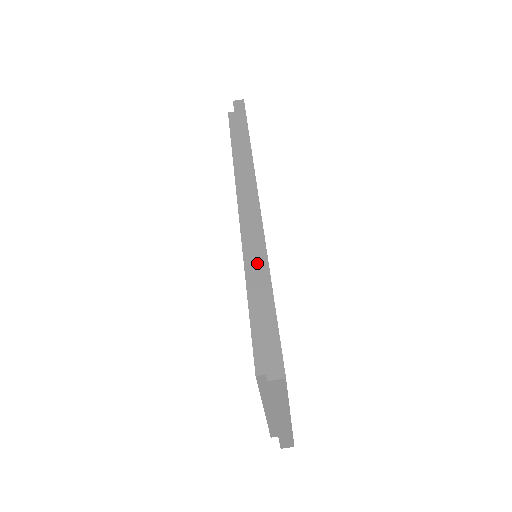
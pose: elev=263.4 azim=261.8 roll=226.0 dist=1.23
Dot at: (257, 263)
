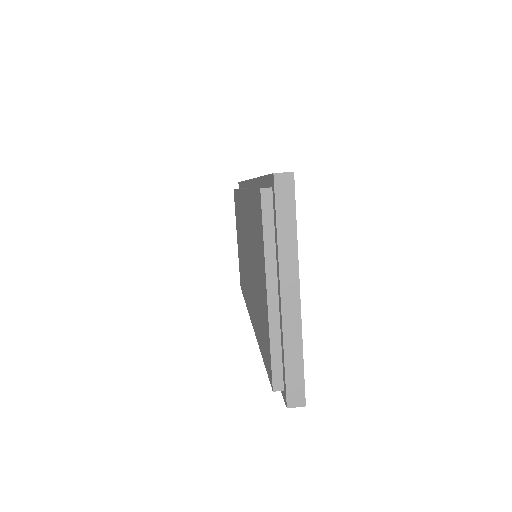
Dot at: occluded
